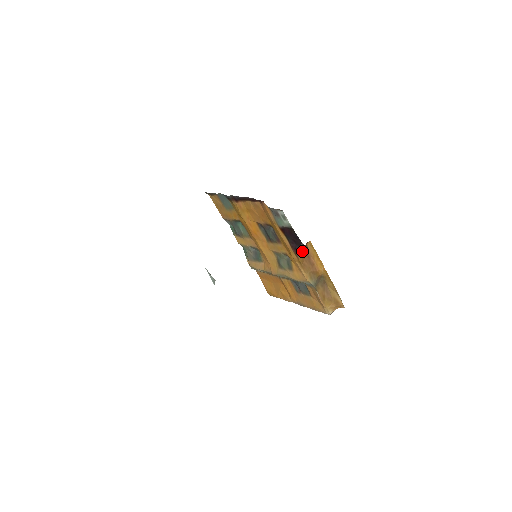
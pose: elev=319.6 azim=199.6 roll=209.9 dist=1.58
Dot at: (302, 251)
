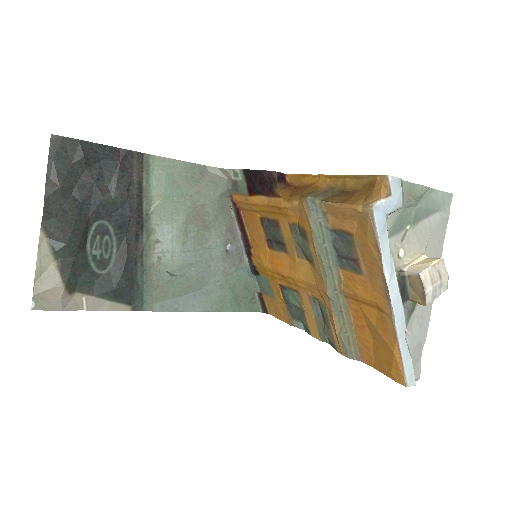
Dot at: (277, 185)
